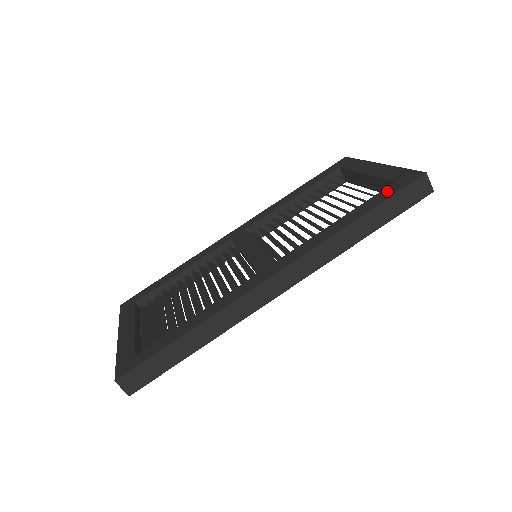
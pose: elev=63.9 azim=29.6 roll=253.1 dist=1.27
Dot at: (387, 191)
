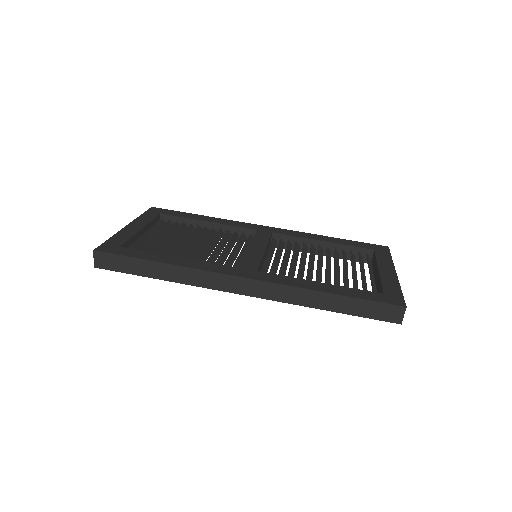
Dot at: (370, 294)
